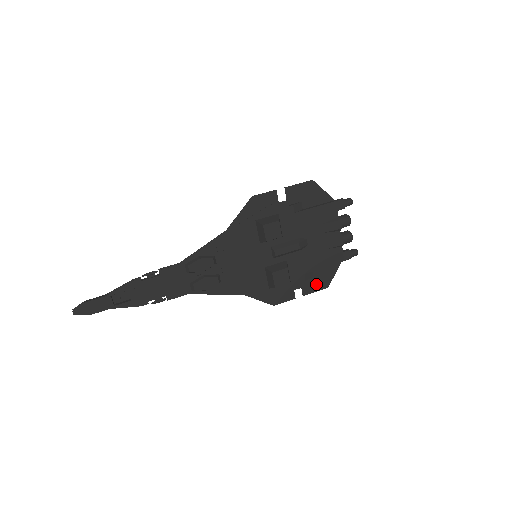
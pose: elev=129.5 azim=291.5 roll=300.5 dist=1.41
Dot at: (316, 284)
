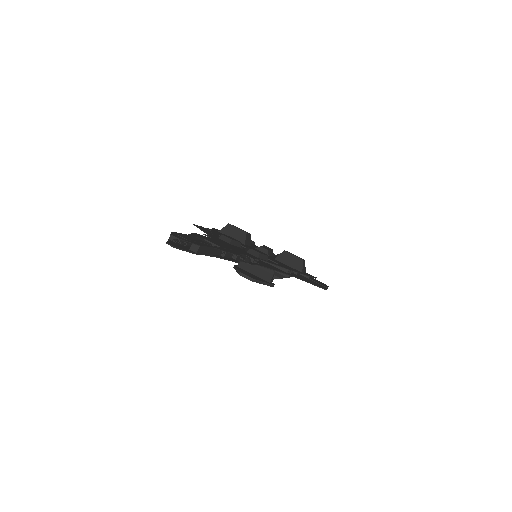
Dot at: occluded
